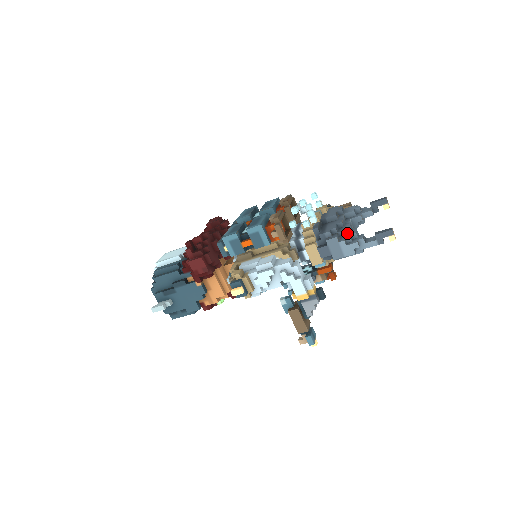
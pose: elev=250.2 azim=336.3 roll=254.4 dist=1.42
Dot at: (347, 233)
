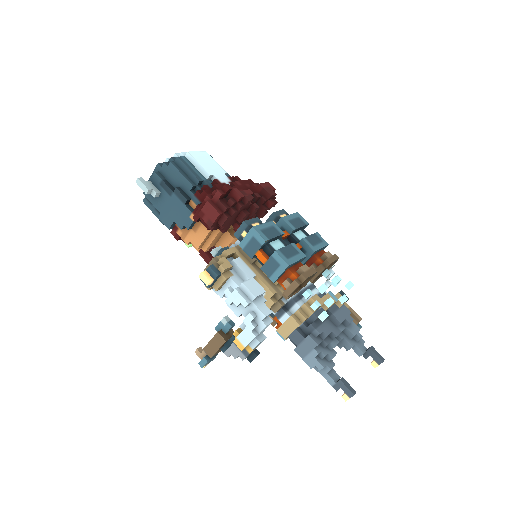
Dot at: (328, 348)
